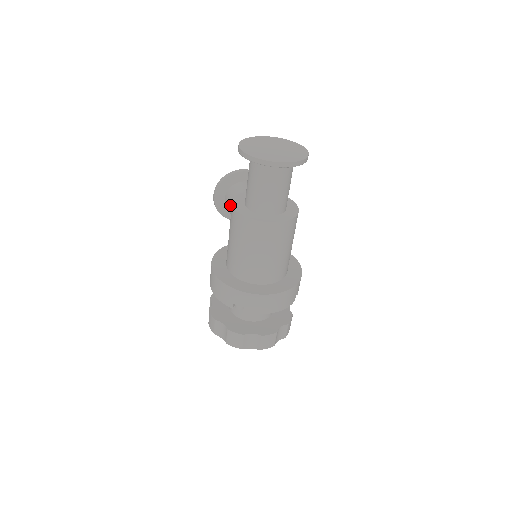
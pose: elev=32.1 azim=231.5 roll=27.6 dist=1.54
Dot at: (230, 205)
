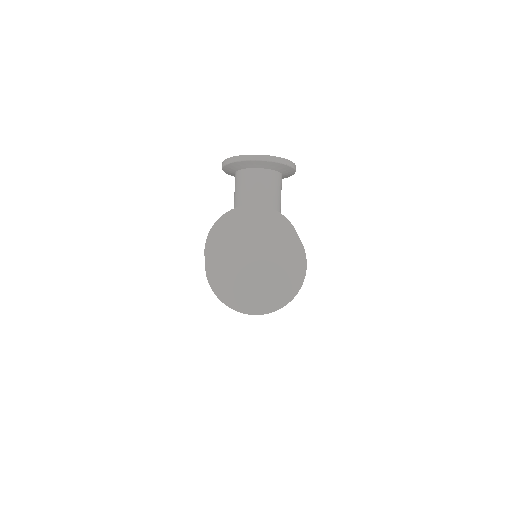
Dot at: (234, 199)
